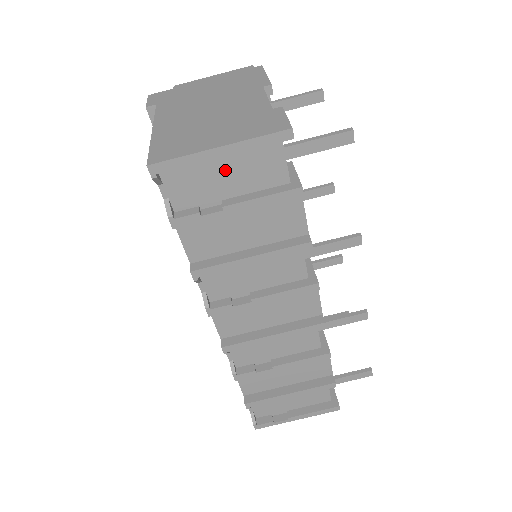
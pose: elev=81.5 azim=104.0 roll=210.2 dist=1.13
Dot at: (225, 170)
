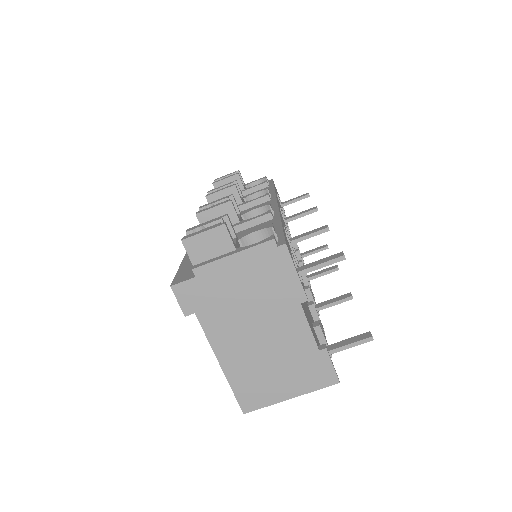
Dot at: occluded
